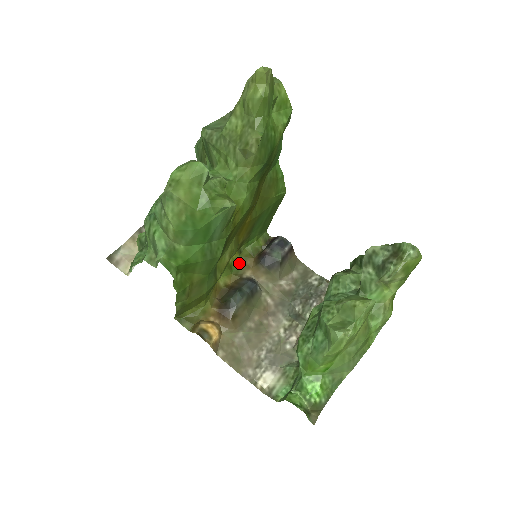
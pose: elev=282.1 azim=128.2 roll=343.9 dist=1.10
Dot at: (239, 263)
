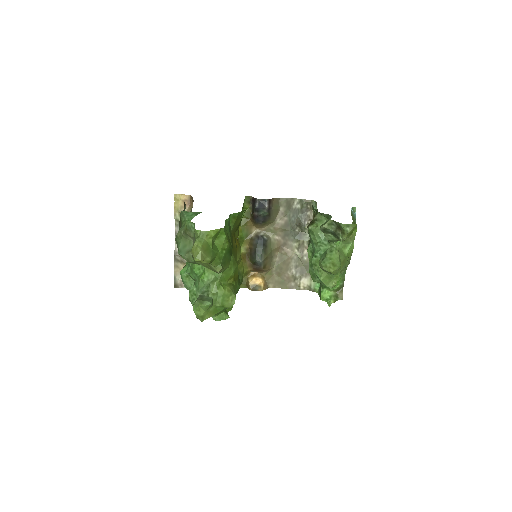
Dot at: (244, 230)
